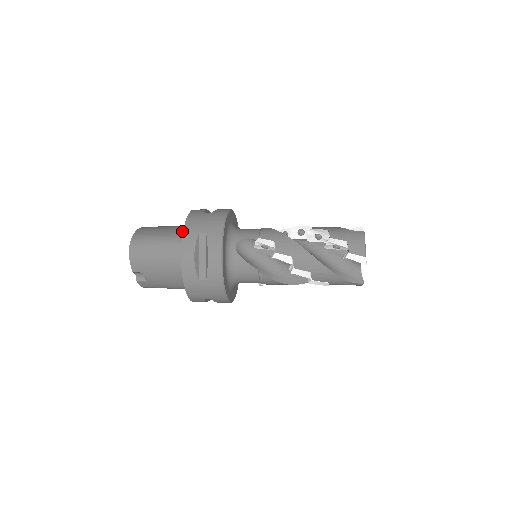
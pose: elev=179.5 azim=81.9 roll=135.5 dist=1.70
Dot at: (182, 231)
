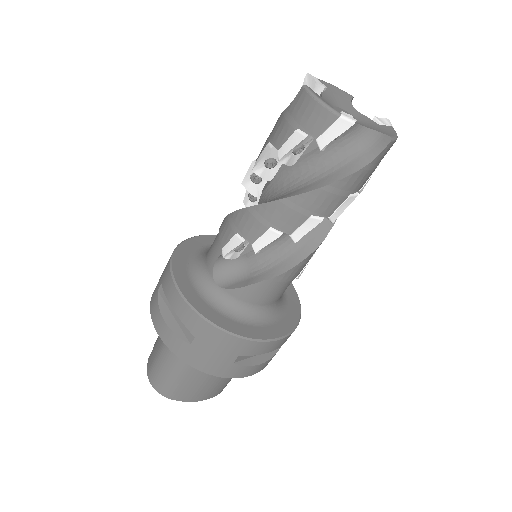
Dot at: occluded
